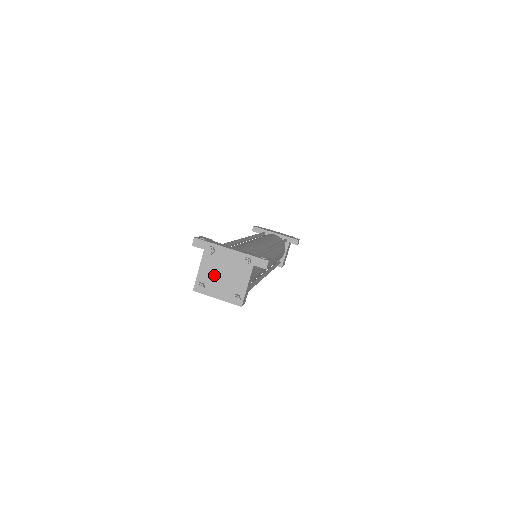
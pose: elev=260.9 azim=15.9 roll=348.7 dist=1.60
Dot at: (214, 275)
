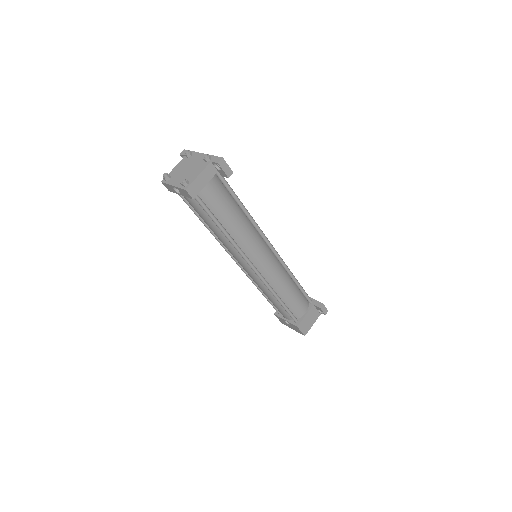
Dot at: (181, 170)
